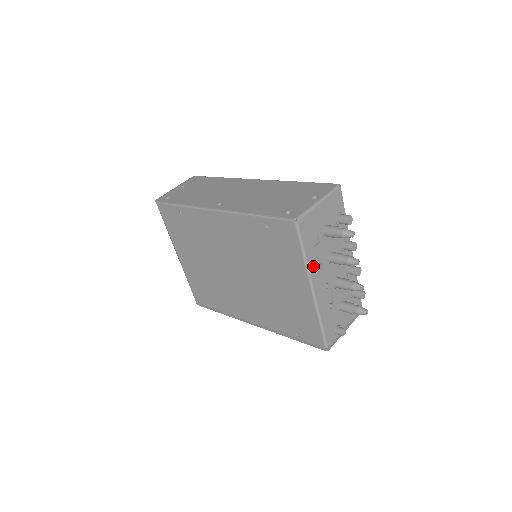
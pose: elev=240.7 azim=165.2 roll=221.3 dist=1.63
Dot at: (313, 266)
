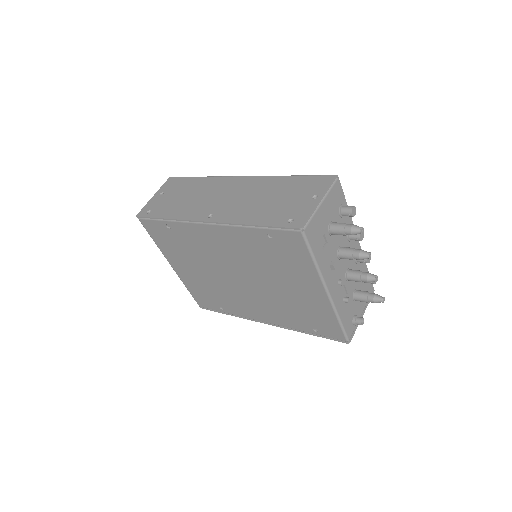
Dot at: (325, 269)
